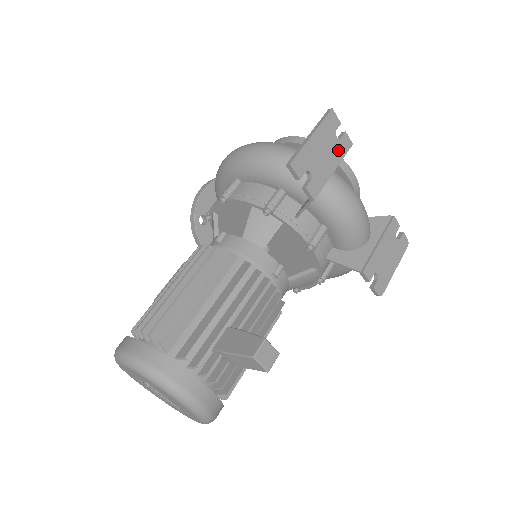
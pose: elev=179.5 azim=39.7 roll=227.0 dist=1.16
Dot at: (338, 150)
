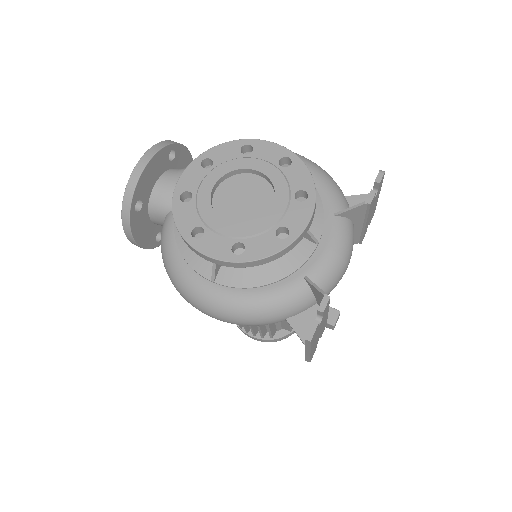
Dot at: (325, 315)
